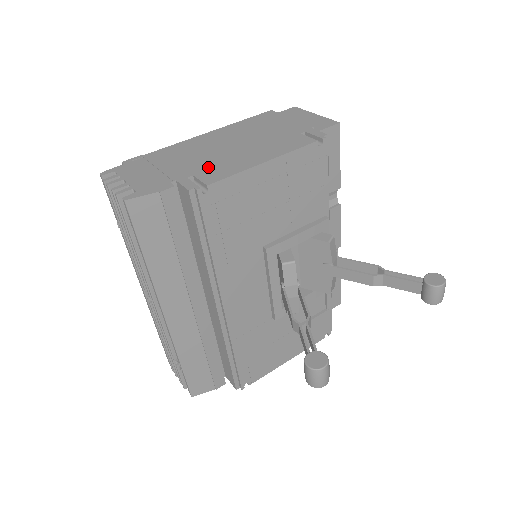
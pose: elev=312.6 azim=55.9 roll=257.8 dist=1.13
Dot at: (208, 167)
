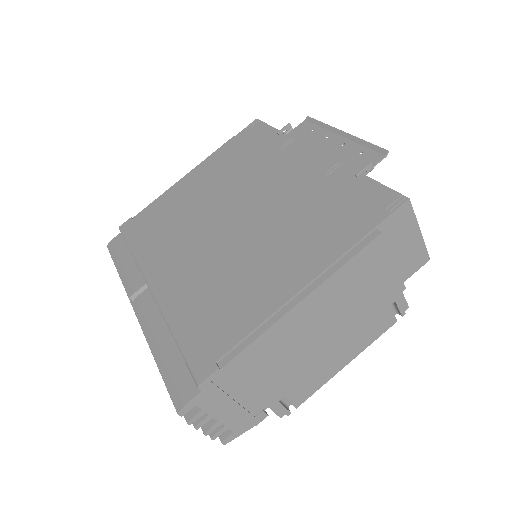
Dot at: (298, 382)
